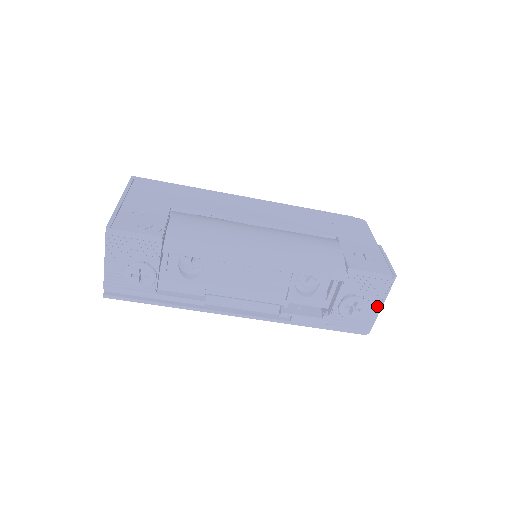
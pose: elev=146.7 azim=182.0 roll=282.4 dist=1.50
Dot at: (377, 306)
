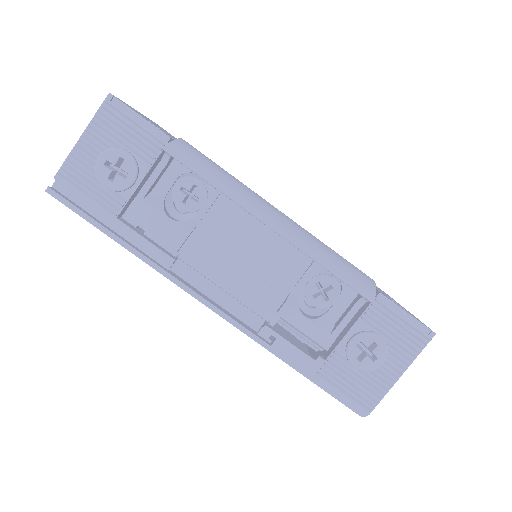
Dot at: (394, 373)
